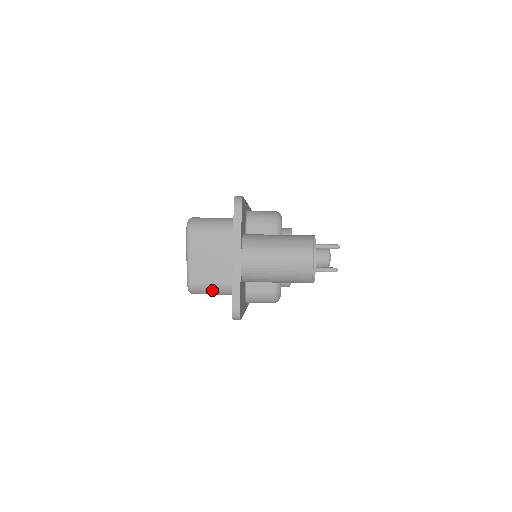
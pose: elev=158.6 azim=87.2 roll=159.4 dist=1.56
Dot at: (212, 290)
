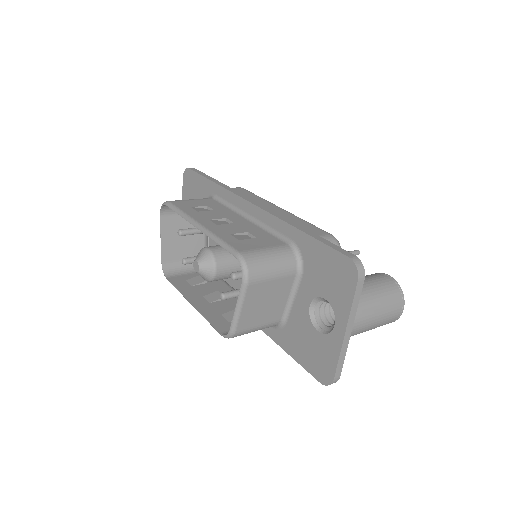
Dot at: (254, 331)
